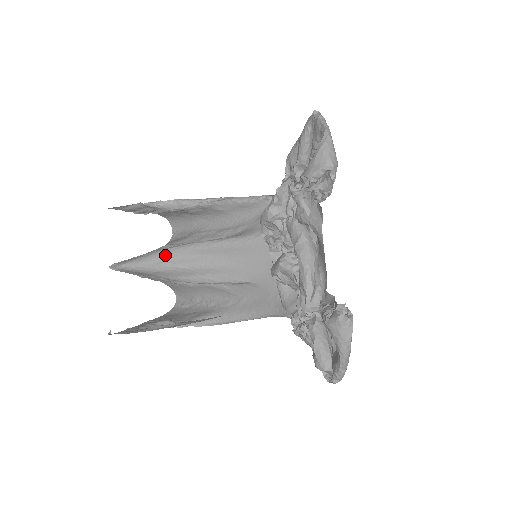
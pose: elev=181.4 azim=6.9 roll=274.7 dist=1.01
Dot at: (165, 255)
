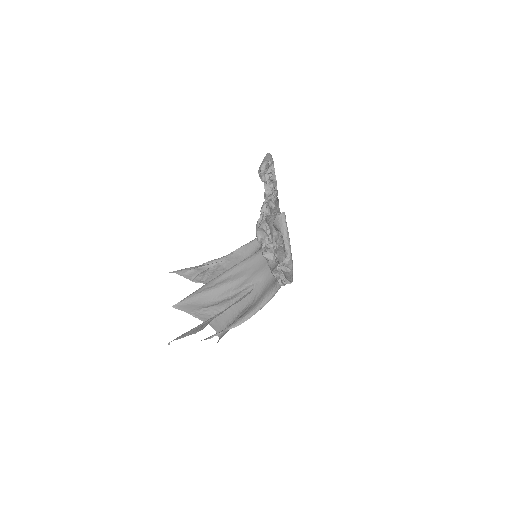
Dot at: (206, 285)
